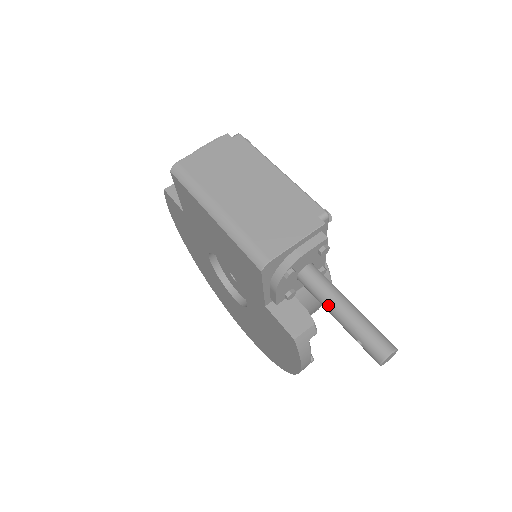
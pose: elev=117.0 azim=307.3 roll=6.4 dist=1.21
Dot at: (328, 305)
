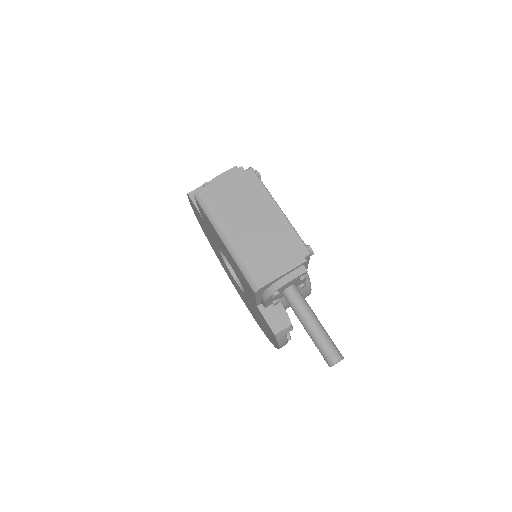
Dot at: (301, 319)
